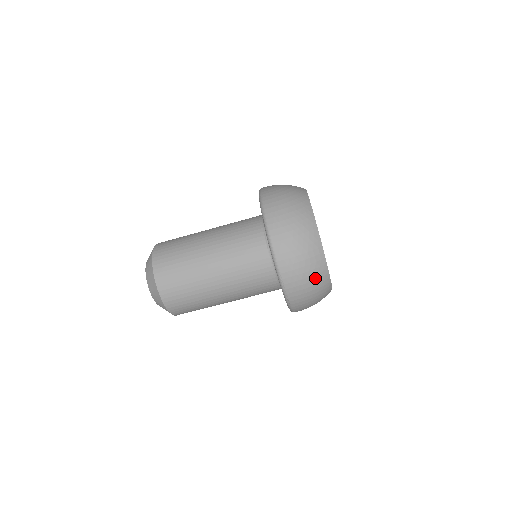
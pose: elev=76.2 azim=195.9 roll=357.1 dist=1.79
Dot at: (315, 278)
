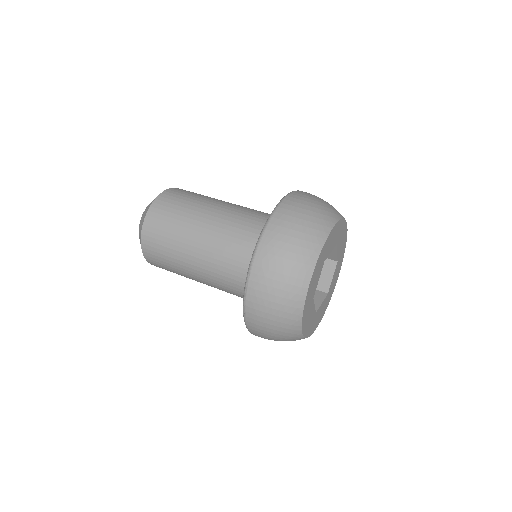
Dot at: (284, 303)
